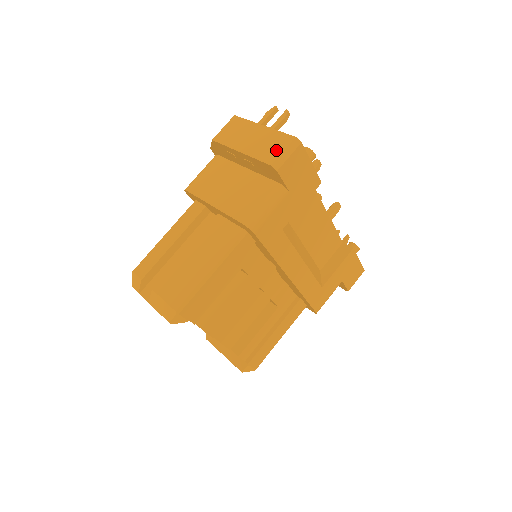
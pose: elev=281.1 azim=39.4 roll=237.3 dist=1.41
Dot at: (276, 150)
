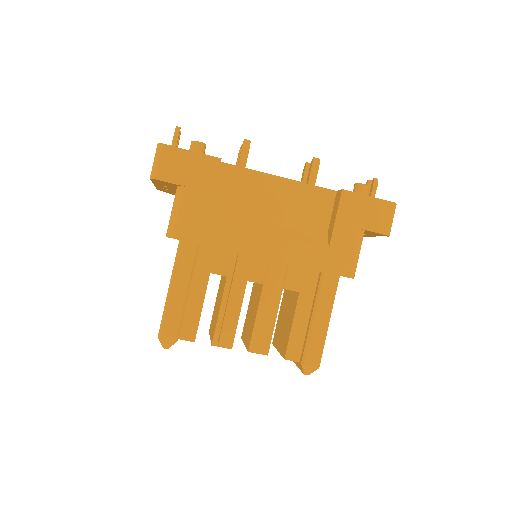
Dot at: occluded
